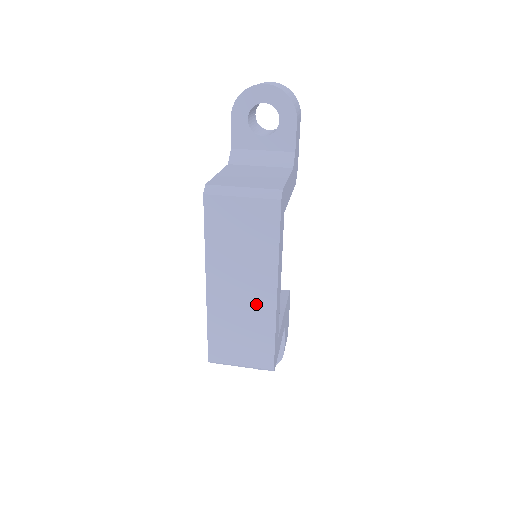
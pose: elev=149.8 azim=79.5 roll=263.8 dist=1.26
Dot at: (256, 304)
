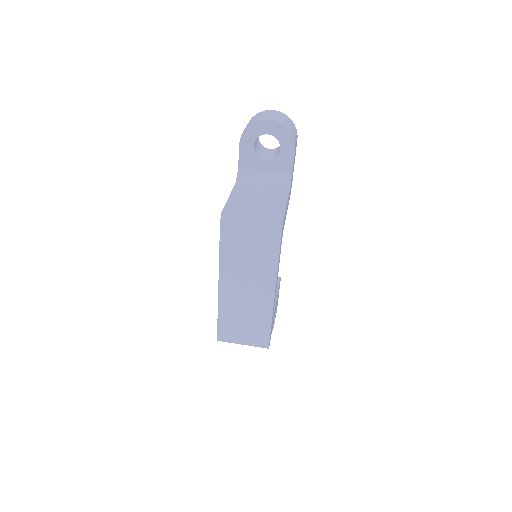
Dot at: (258, 302)
